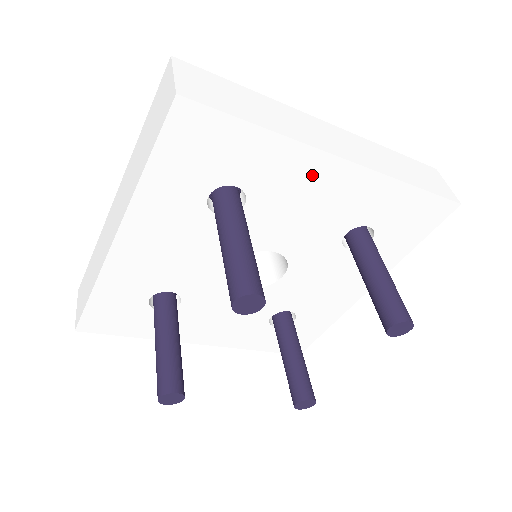
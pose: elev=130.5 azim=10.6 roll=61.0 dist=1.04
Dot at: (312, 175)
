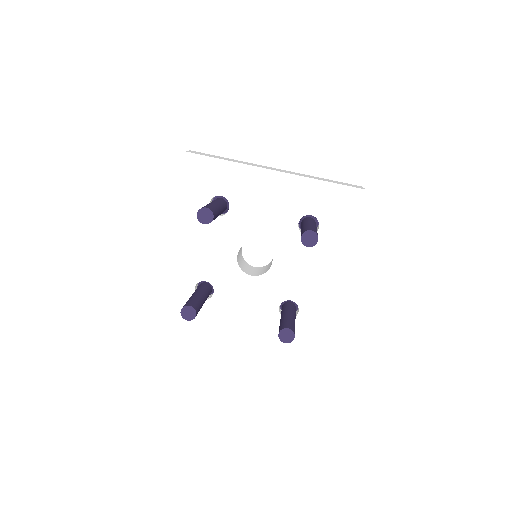
Dot at: (259, 183)
